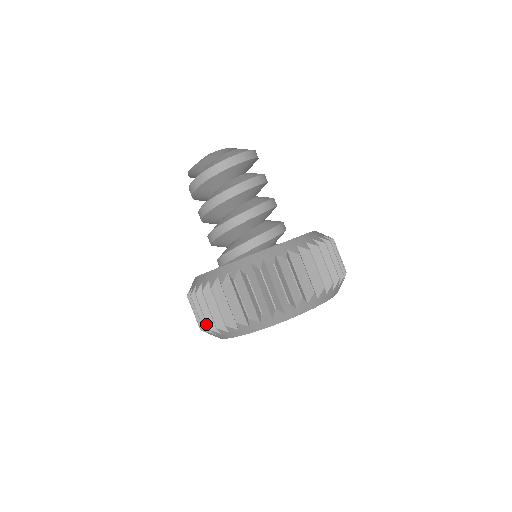
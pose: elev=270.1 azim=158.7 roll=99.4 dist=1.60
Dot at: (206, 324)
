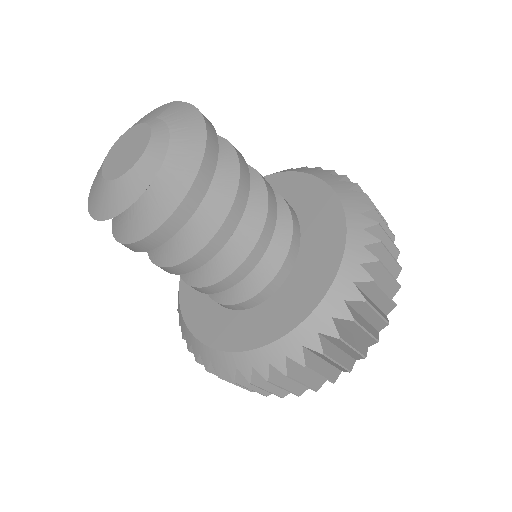
Dot at: (282, 391)
